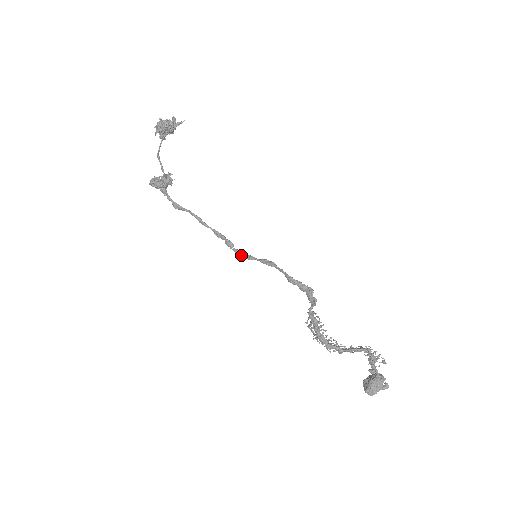
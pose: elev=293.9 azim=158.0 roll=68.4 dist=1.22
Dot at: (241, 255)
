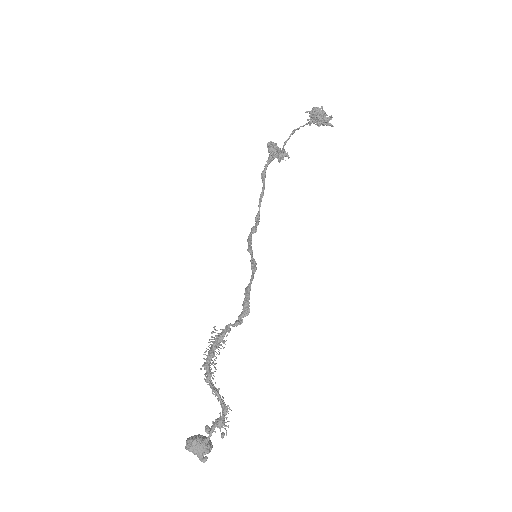
Dot at: (249, 242)
